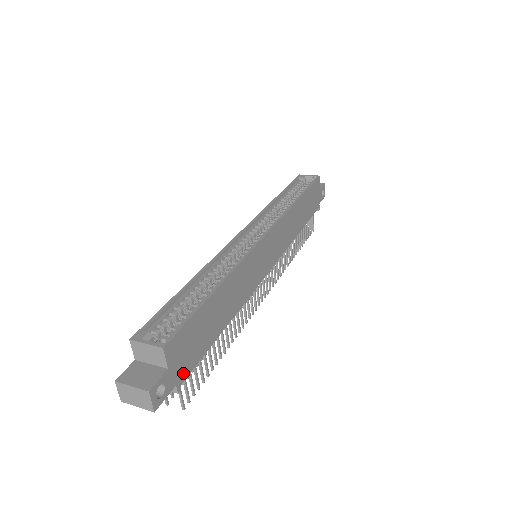
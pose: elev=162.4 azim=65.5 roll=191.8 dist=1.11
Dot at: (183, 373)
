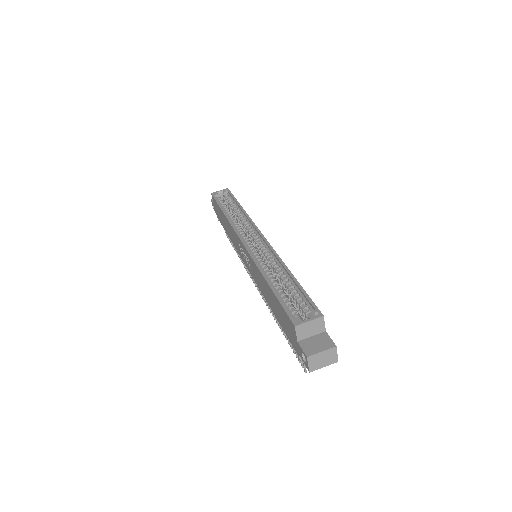
Dot at: occluded
